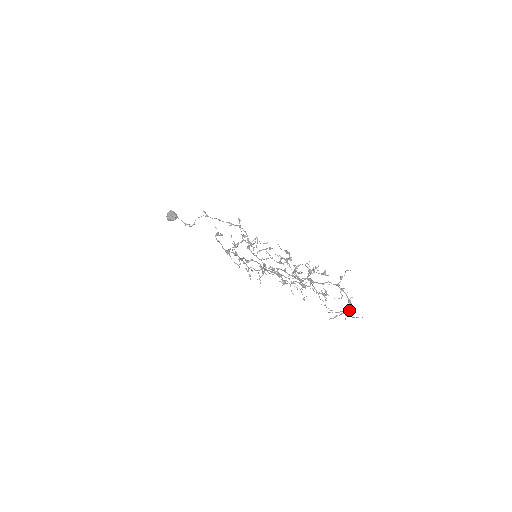
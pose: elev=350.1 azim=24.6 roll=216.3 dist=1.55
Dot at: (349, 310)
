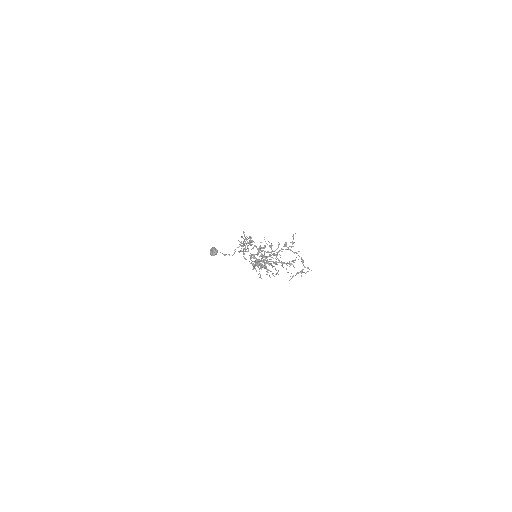
Dot at: occluded
